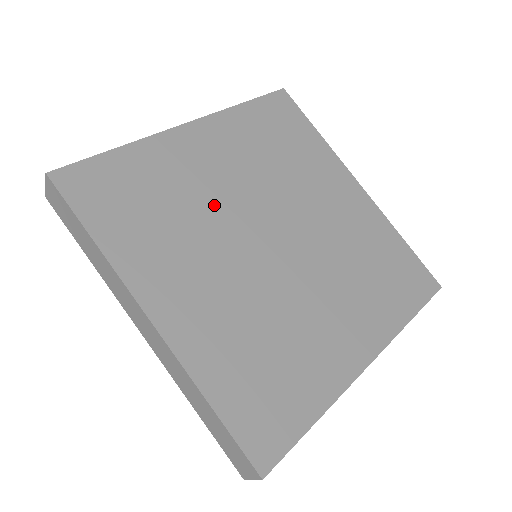
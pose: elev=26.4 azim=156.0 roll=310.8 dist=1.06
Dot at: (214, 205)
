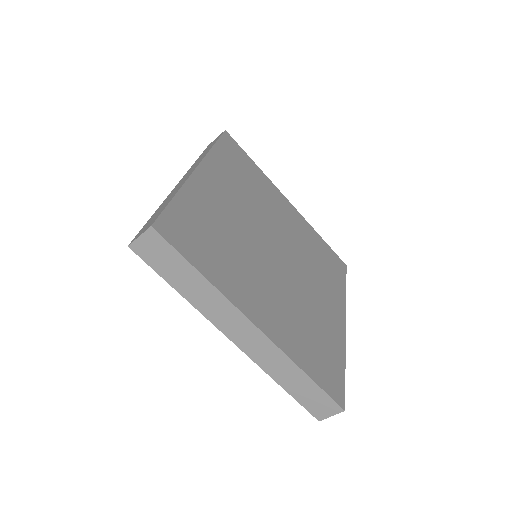
Dot at: (267, 212)
